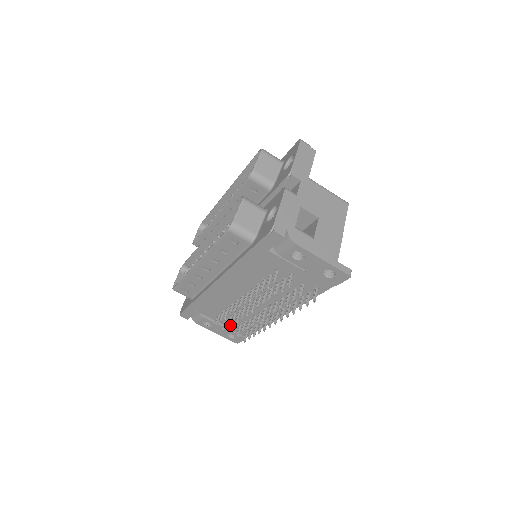
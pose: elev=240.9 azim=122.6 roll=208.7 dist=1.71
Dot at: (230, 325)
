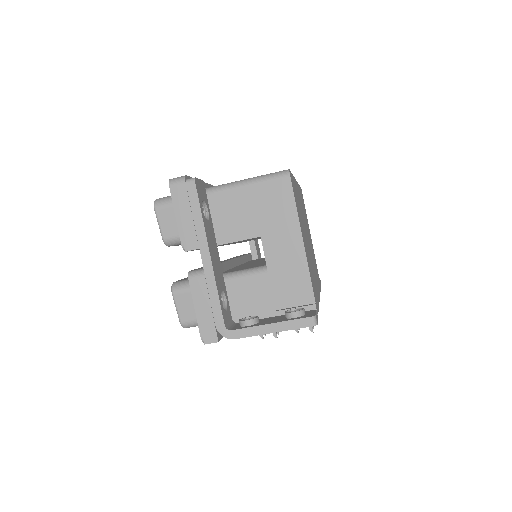
Dot at: occluded
